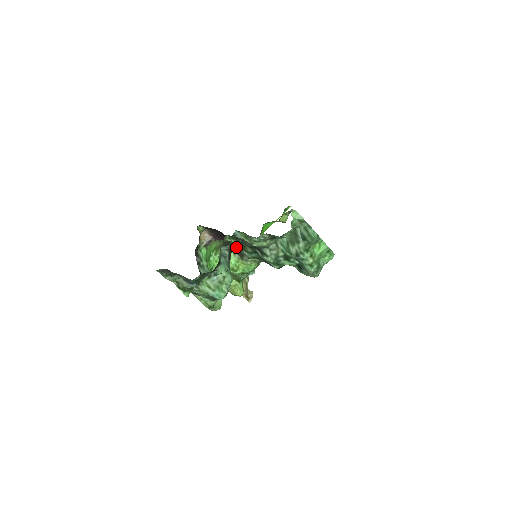
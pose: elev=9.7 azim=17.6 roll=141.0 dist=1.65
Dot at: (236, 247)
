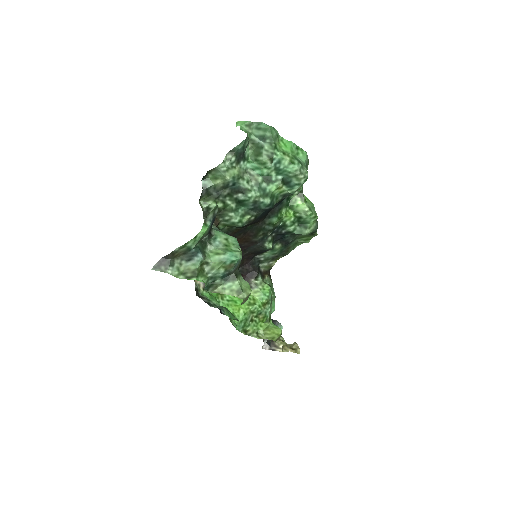
Dot at: (220, 219)
